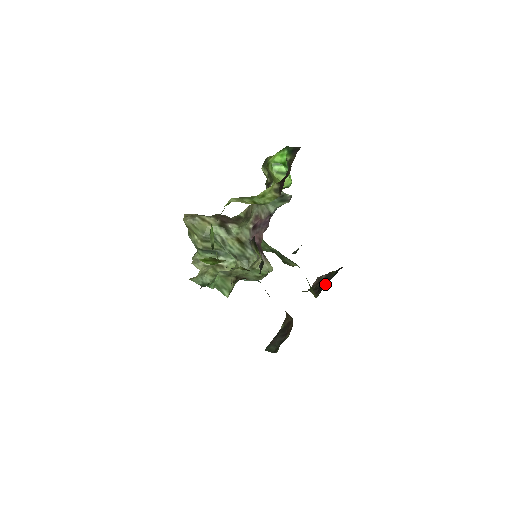
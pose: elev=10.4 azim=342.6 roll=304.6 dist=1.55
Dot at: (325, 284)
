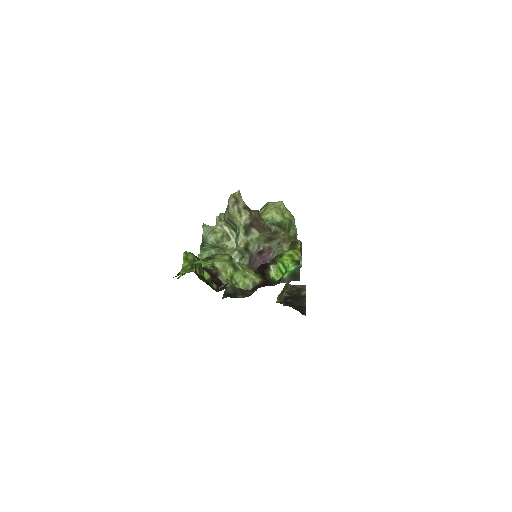
Dot at: (292, 302)
